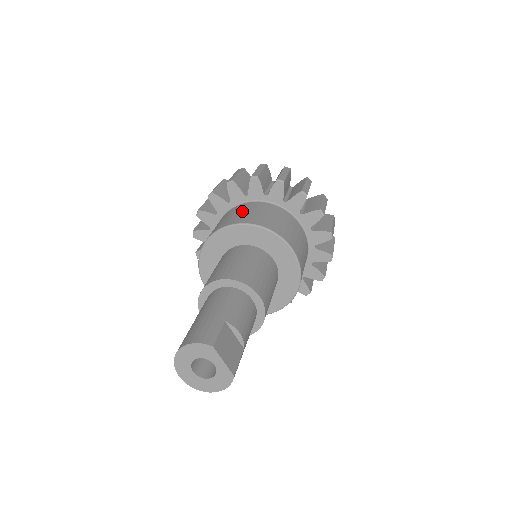
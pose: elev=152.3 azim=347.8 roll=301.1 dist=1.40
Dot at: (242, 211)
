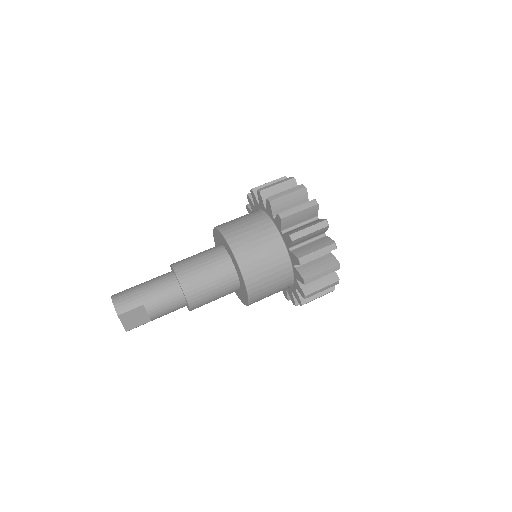
Dot at: (253, 231)
